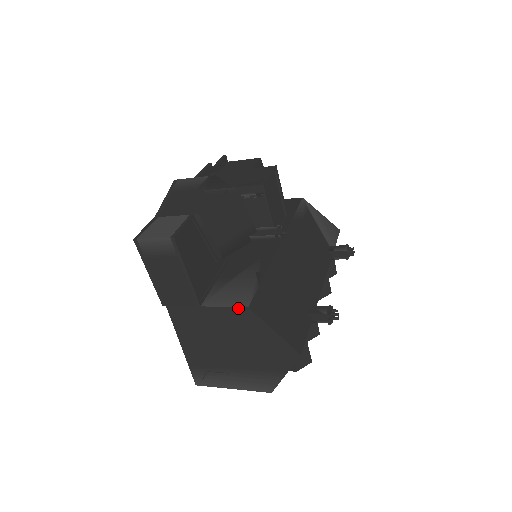
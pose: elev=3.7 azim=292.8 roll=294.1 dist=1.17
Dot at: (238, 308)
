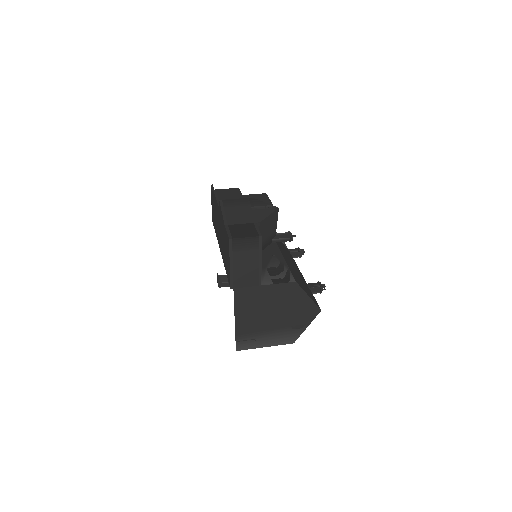
Dot at: (289, 283)
